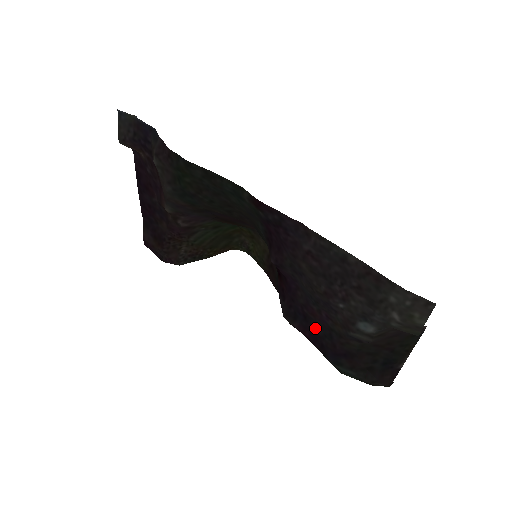
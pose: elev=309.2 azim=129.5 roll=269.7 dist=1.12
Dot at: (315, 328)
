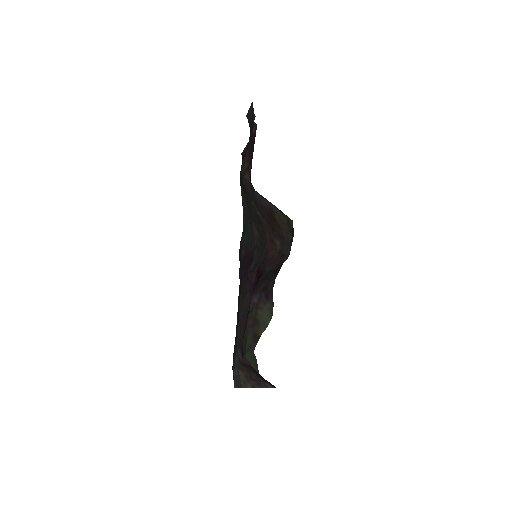
Dot at: occluded
